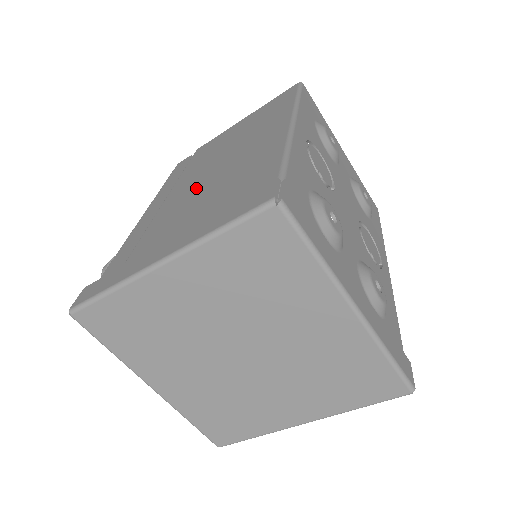
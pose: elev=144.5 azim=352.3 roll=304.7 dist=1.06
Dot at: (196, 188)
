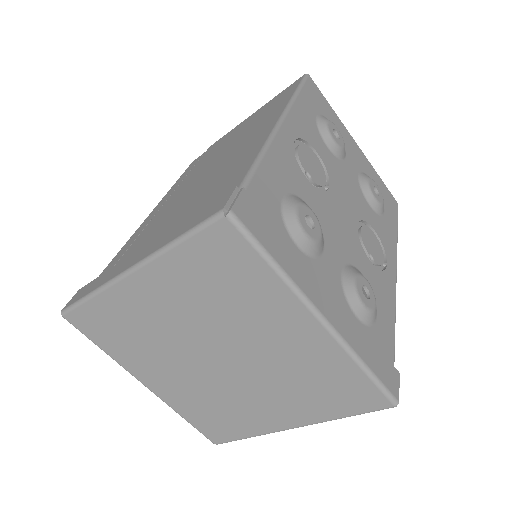
Dot at: (188, 190)
